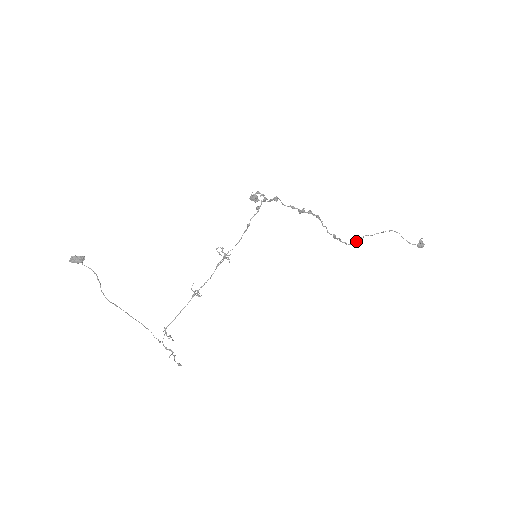
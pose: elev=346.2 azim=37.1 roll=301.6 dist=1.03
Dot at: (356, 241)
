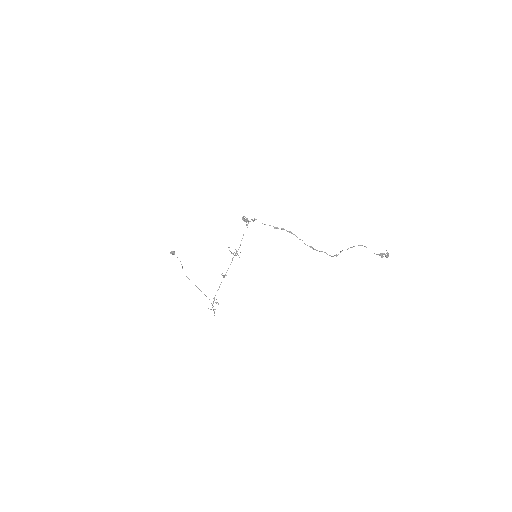
Dot at: (338, 254)
